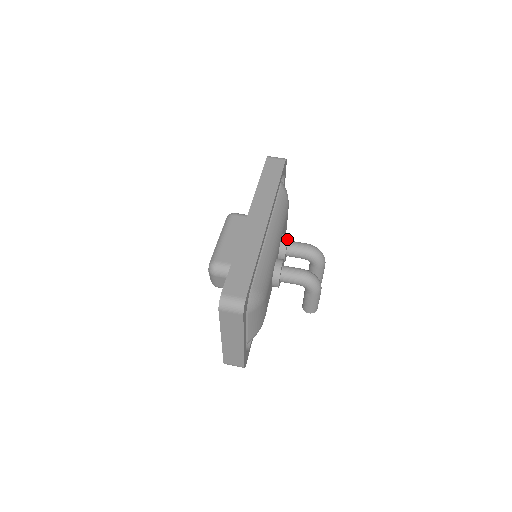
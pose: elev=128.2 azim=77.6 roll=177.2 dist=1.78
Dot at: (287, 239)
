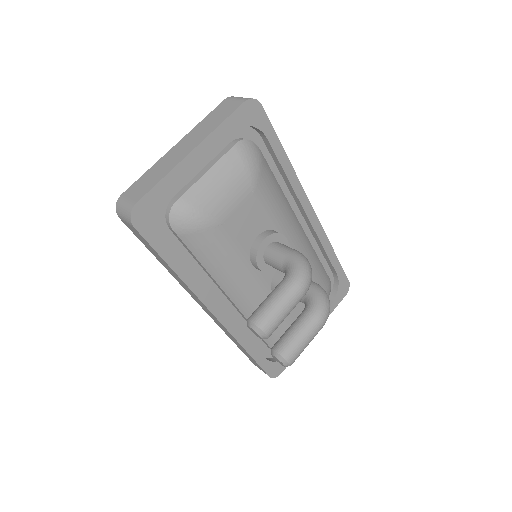
Dot at: occluded
